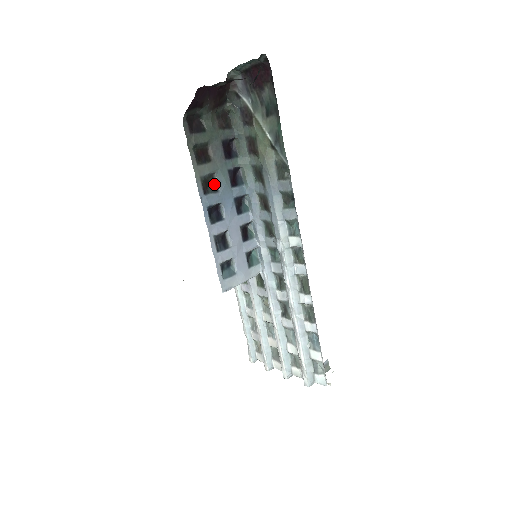
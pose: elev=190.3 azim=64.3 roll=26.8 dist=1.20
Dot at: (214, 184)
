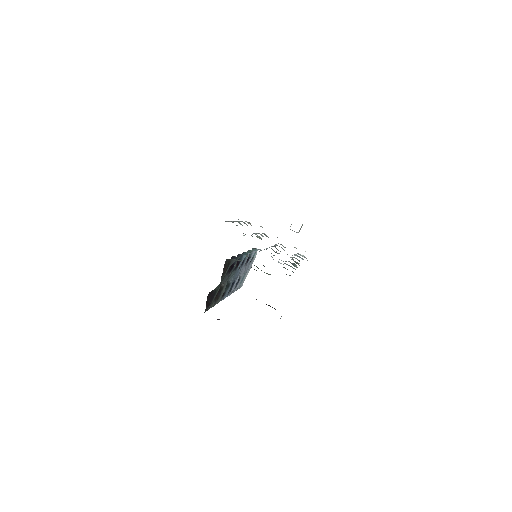
Dot at: occluded
